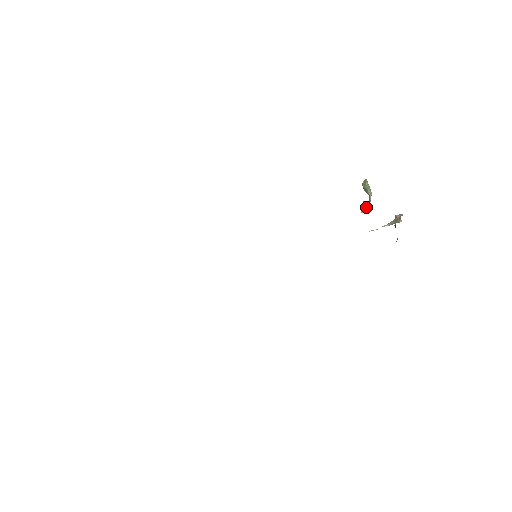
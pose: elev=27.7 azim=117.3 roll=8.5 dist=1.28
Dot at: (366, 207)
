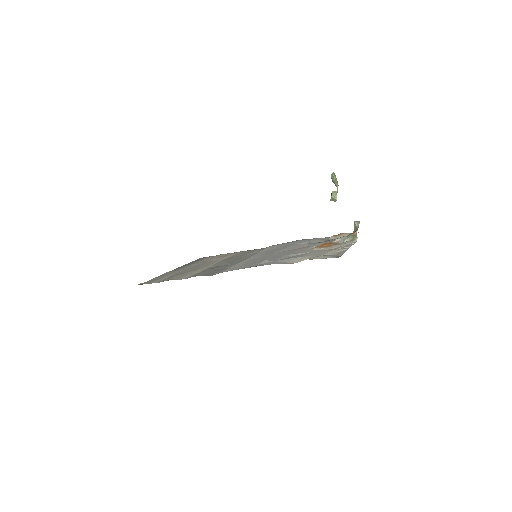
Dot at: (334, 198)
